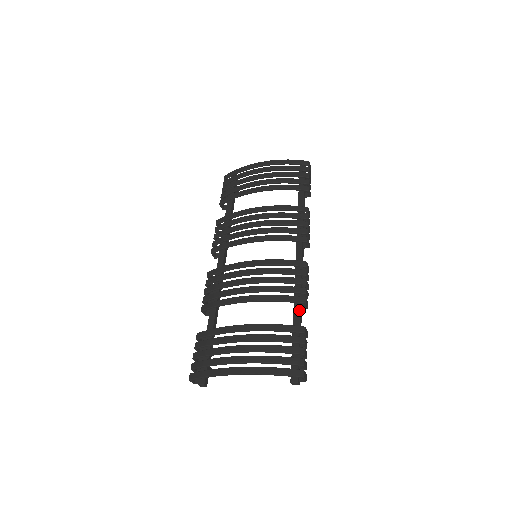
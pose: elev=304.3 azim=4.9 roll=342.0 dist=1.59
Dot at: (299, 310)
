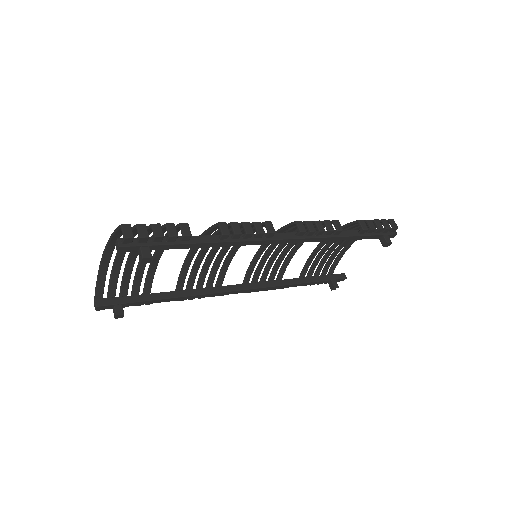
Dot at: (213, 235)
